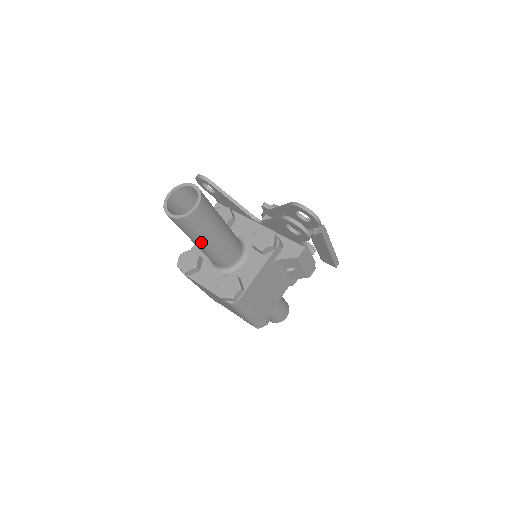
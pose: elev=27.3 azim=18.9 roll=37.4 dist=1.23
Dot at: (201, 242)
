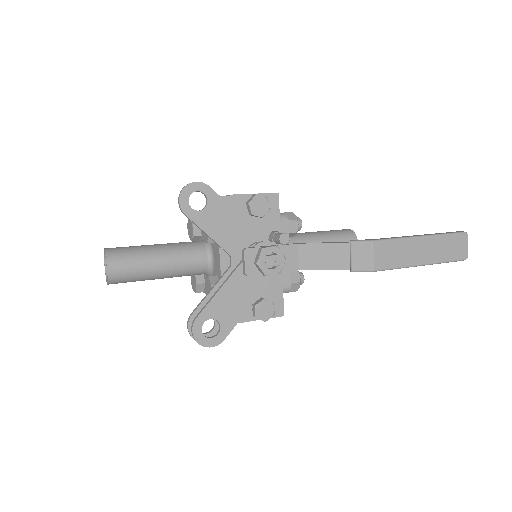
Dot at: occluded
